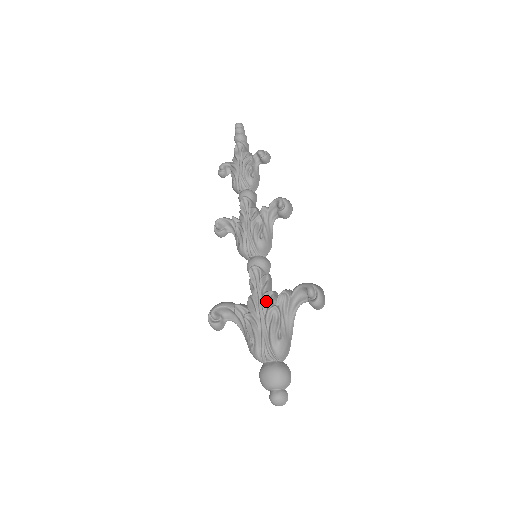
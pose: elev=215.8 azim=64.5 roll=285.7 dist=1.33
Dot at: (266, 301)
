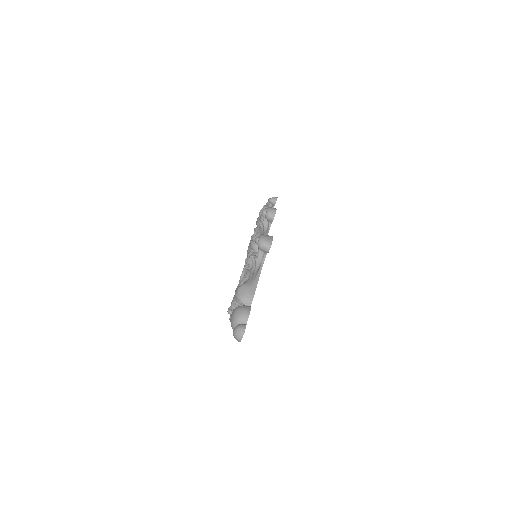
Dot at: occluded
